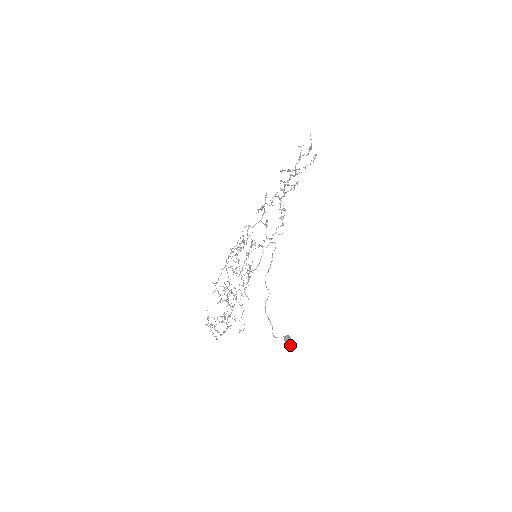
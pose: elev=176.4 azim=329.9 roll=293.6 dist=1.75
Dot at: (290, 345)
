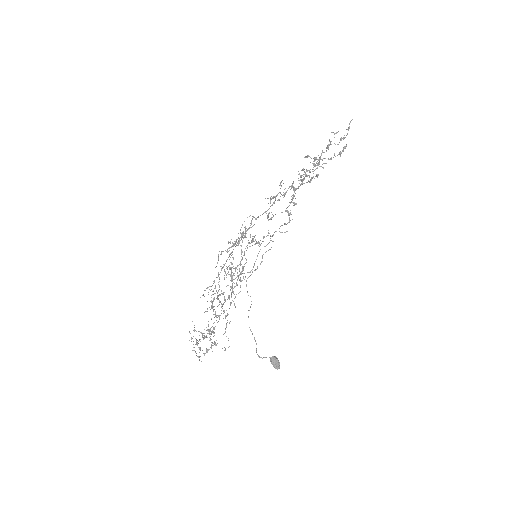
Dot at: (278, 368)
